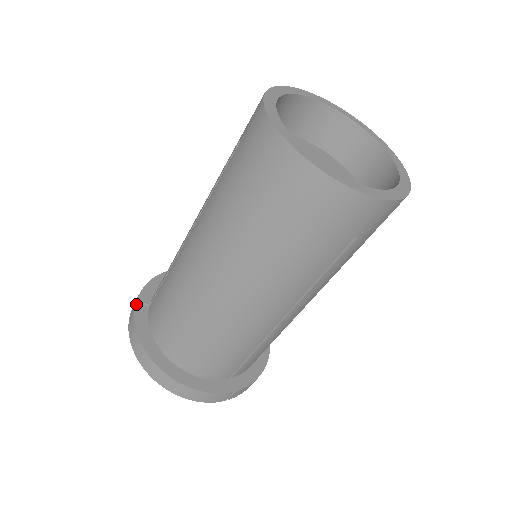
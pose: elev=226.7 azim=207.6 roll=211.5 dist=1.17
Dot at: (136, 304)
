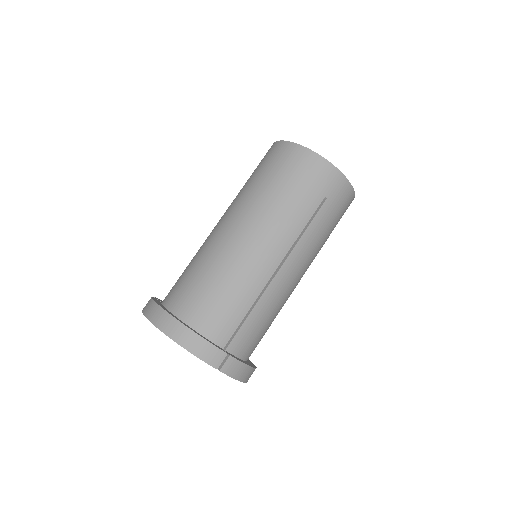
Dot at: (153, 297)
